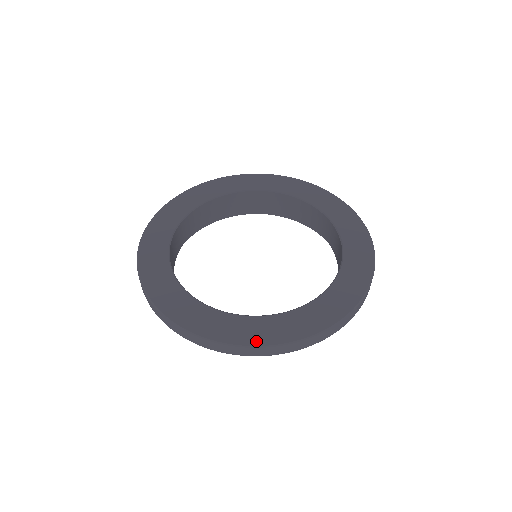
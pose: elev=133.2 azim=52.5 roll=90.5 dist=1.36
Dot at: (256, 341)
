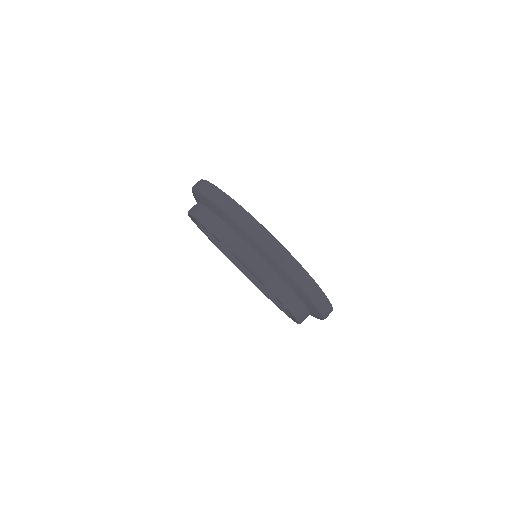
Dot at: (263, 227)
